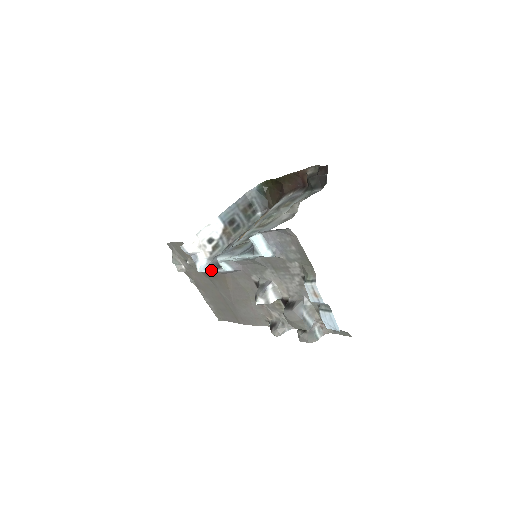
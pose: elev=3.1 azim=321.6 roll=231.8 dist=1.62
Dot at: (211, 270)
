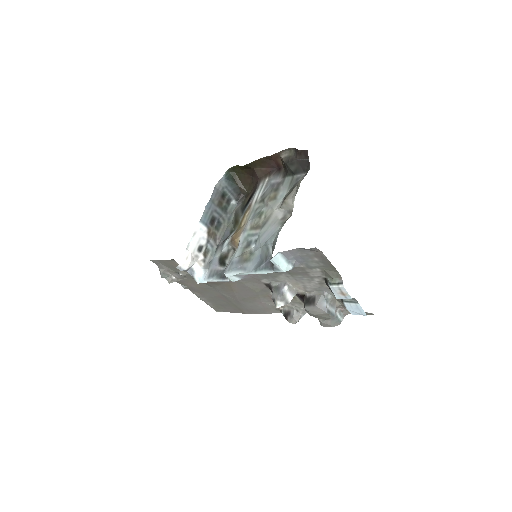
Dot at: (214, 281)
